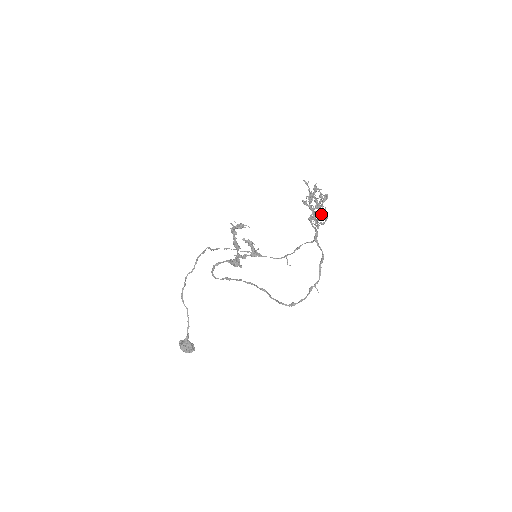
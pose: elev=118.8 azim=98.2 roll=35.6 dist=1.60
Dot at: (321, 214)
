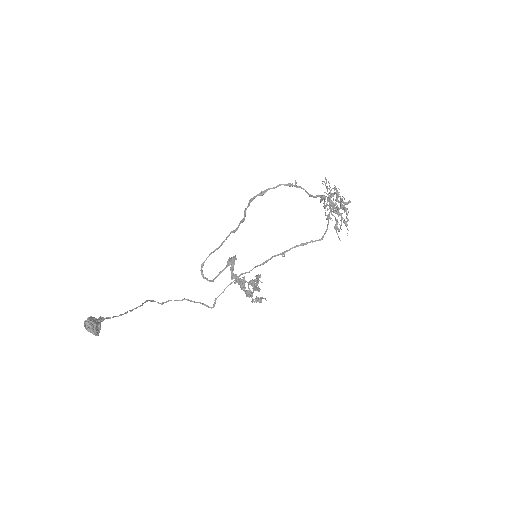
Dot at: (336, 192)
